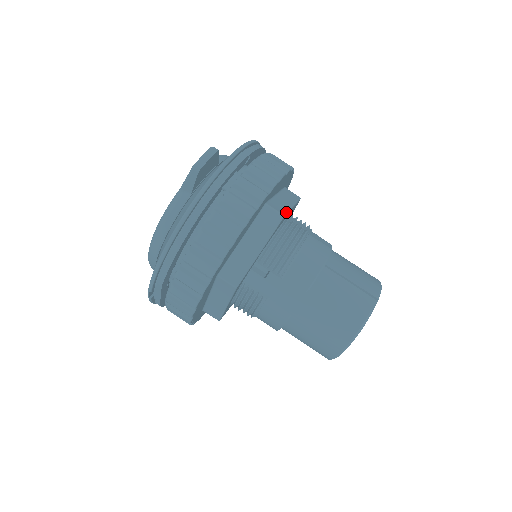
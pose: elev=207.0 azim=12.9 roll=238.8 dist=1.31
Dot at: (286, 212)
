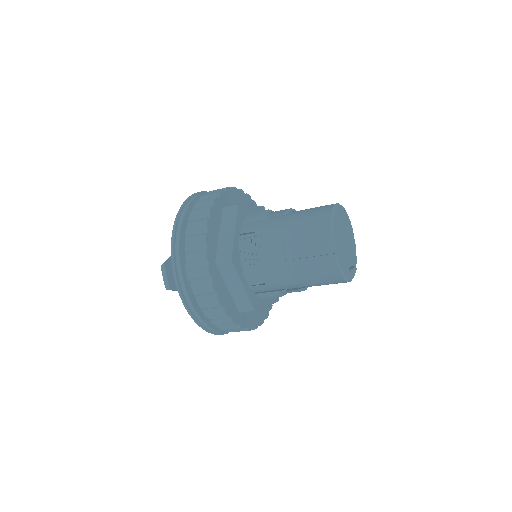
Dot at: (231, 252)
